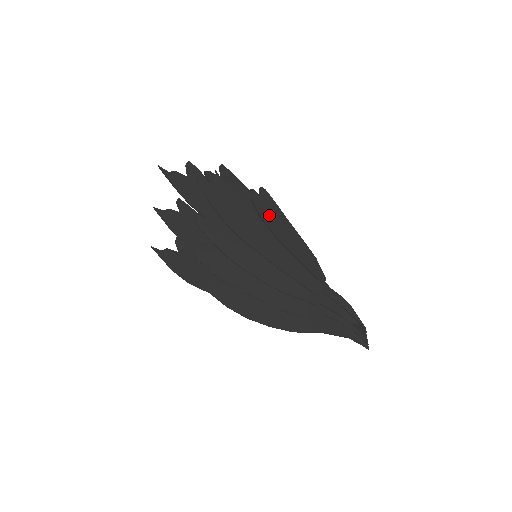
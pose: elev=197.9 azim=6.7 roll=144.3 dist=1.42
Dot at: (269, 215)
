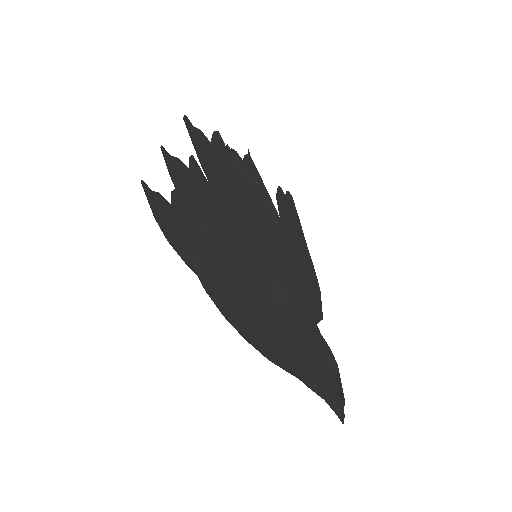
Dot at: (289, 220)
